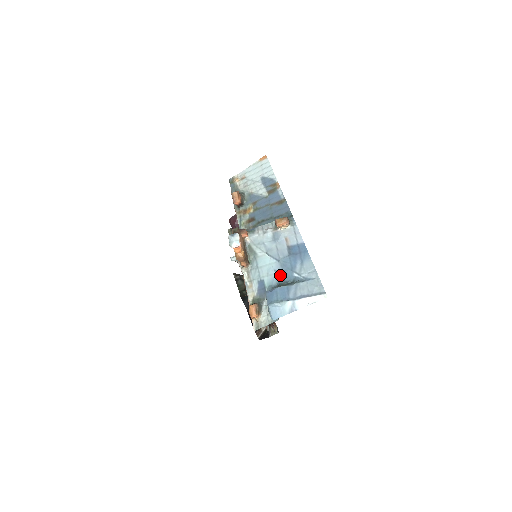
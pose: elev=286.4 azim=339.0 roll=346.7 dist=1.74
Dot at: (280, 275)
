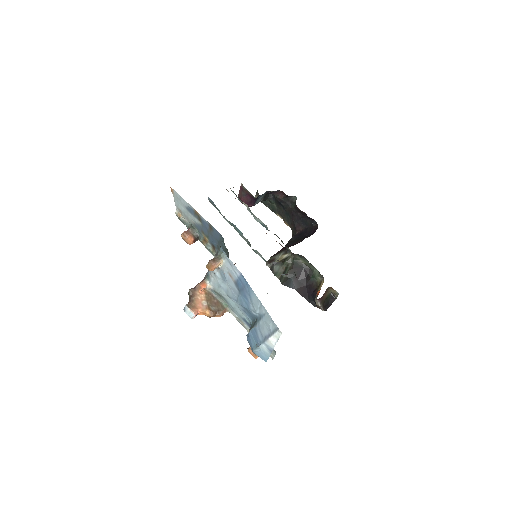
Dot at: (247, 313)
